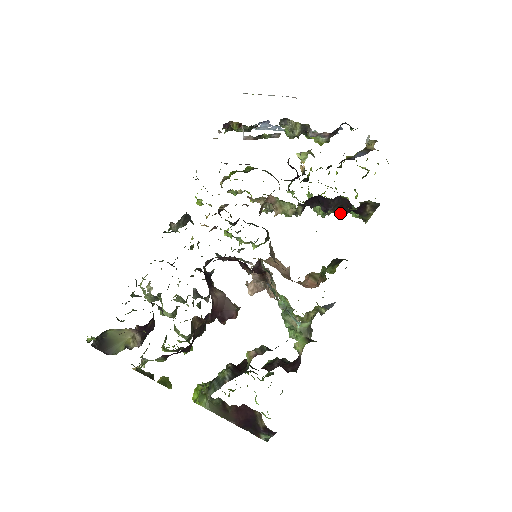
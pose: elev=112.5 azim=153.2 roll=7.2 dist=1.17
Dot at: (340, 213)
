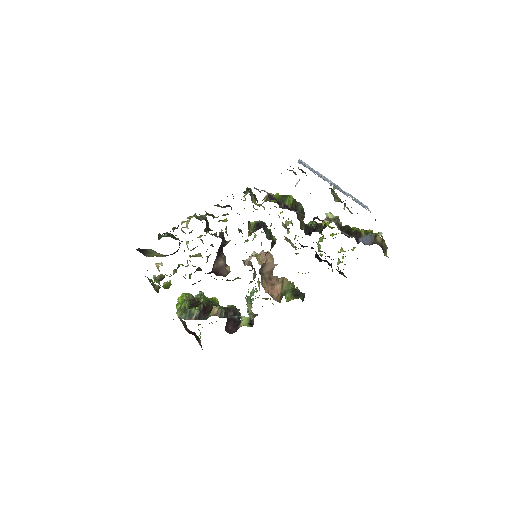
Dot at: occluded
